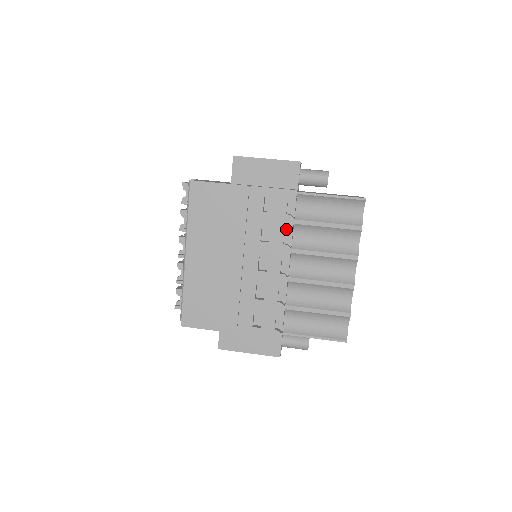
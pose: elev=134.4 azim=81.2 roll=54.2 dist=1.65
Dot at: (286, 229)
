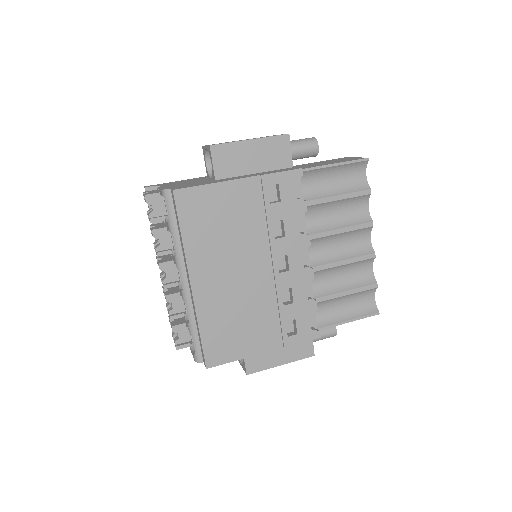
Dot at: occluded
